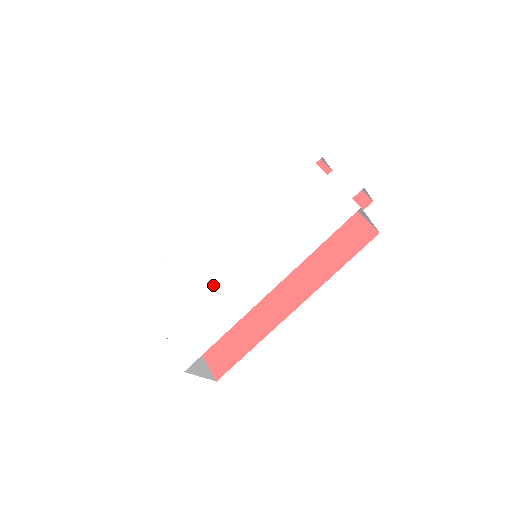
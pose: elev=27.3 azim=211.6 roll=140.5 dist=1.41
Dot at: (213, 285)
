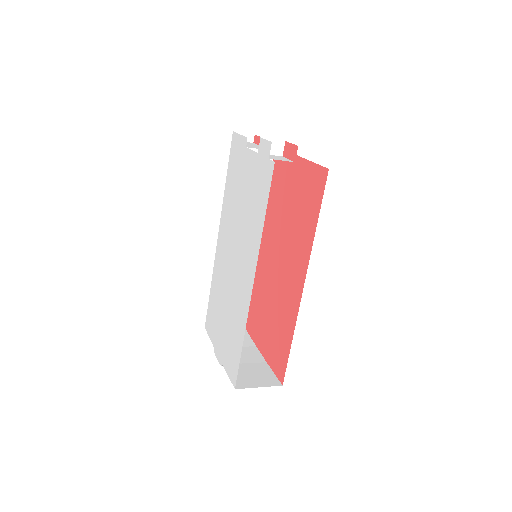
Dot at: (229, 302)
